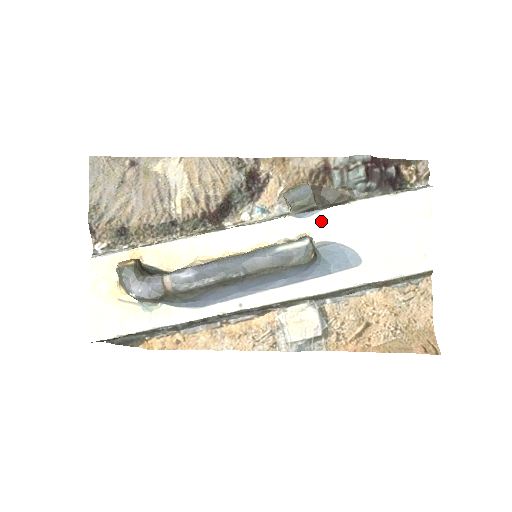
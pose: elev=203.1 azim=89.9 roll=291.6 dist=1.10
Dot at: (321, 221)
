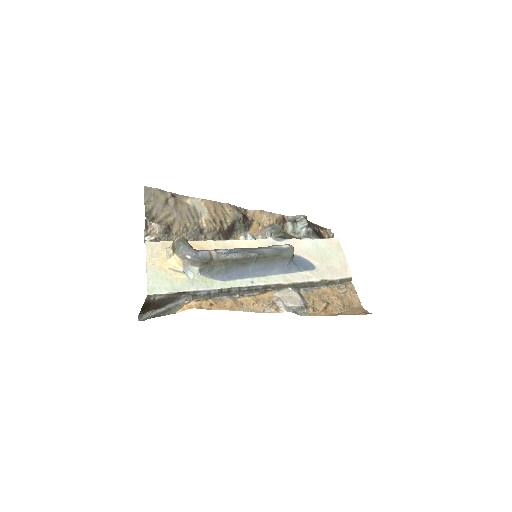
Dot at: occluded
